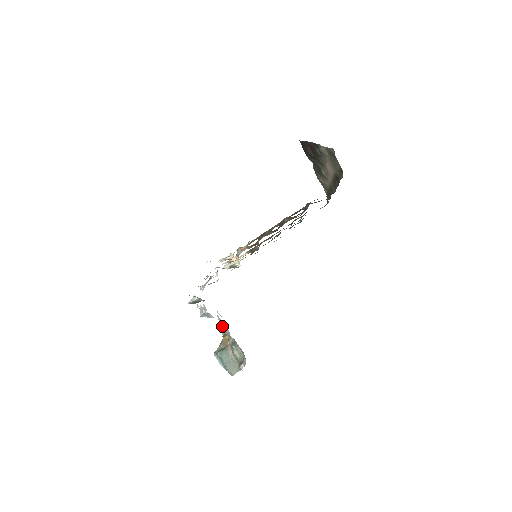
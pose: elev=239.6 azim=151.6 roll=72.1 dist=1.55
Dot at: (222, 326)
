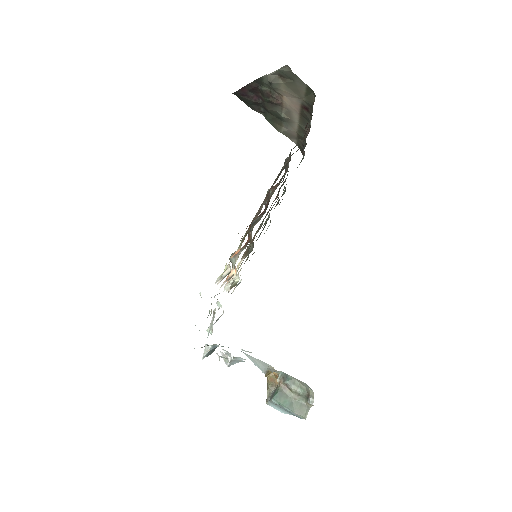
Dot at: (258, 364)
